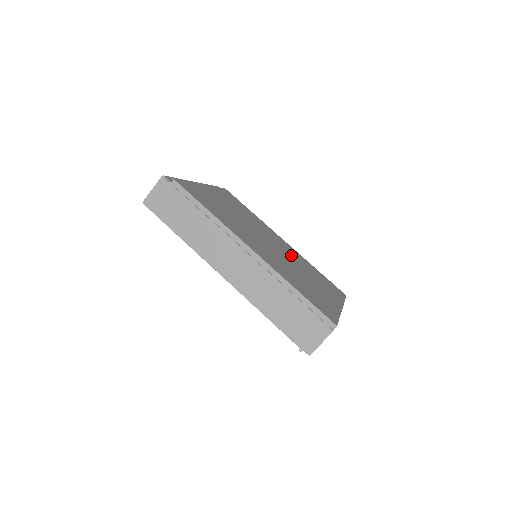
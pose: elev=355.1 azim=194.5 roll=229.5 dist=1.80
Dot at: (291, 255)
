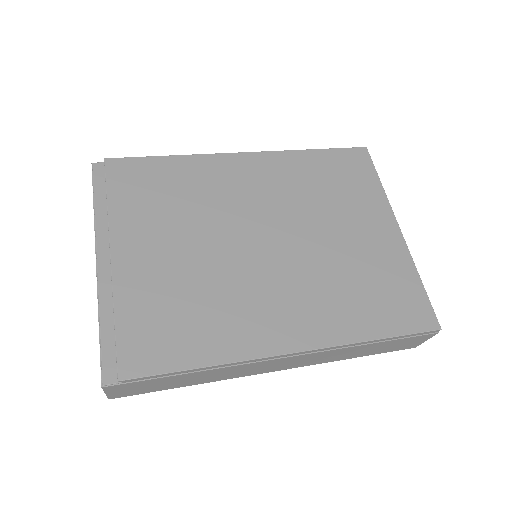
Dot at: (286, 199)
